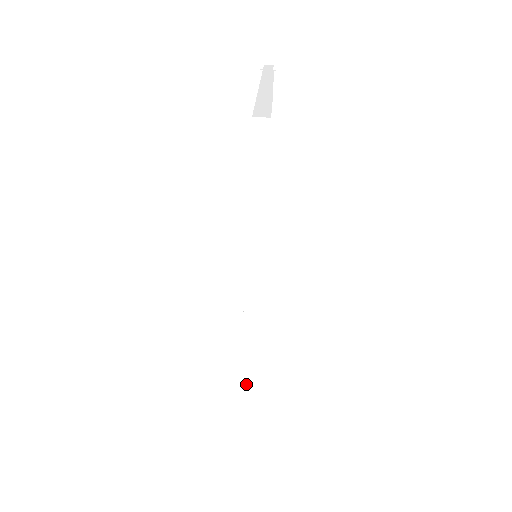
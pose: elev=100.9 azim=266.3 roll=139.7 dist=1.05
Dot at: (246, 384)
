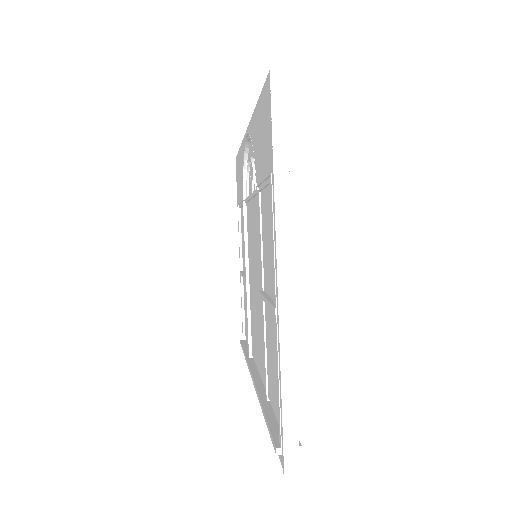
Dot at: occluded
